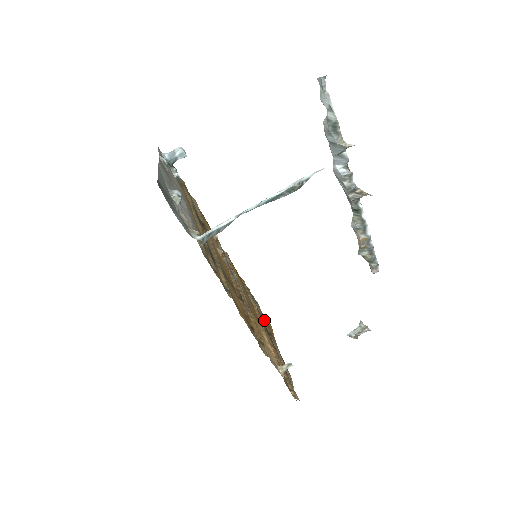
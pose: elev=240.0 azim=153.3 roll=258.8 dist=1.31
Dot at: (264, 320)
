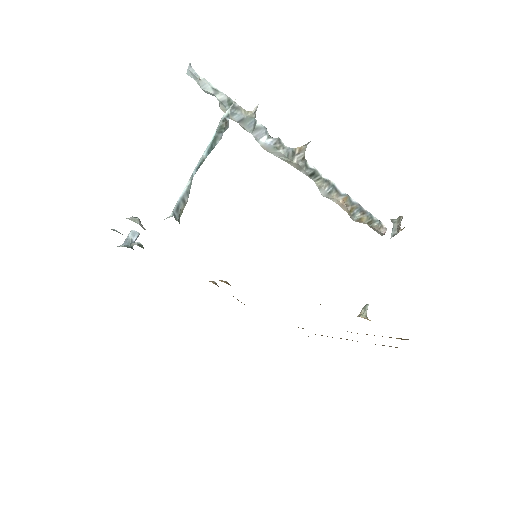
Dot at: occluded
